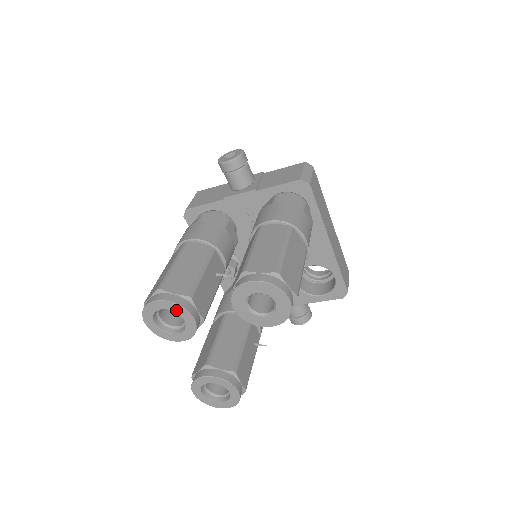
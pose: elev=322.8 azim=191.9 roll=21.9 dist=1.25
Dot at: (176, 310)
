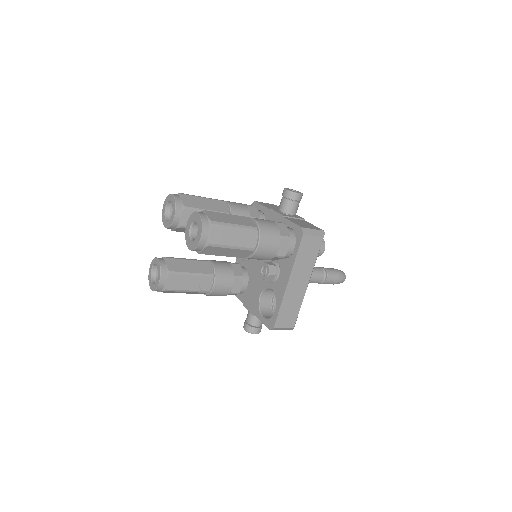
Dot at: (173, 206)
